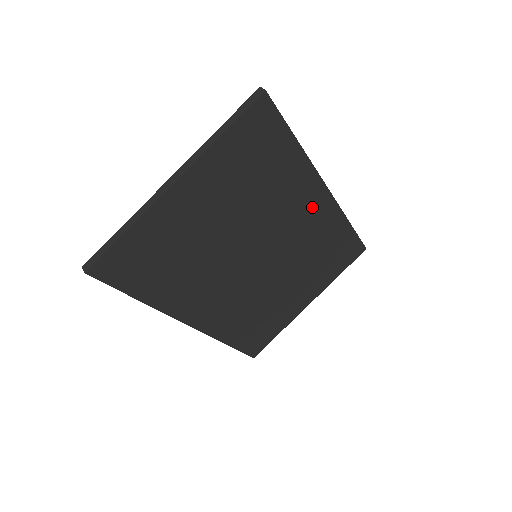
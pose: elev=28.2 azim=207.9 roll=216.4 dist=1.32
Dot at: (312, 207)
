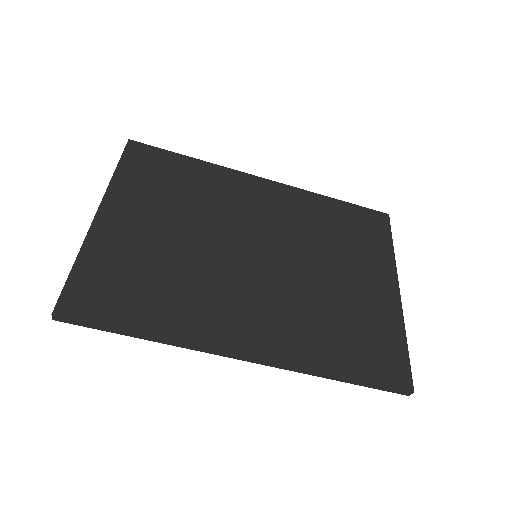
Dot at: (266, 196)
